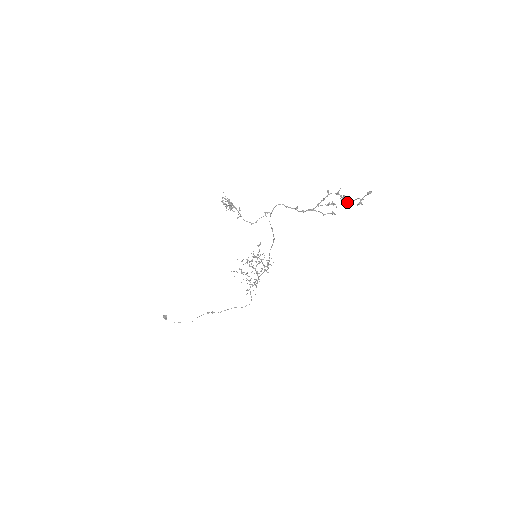
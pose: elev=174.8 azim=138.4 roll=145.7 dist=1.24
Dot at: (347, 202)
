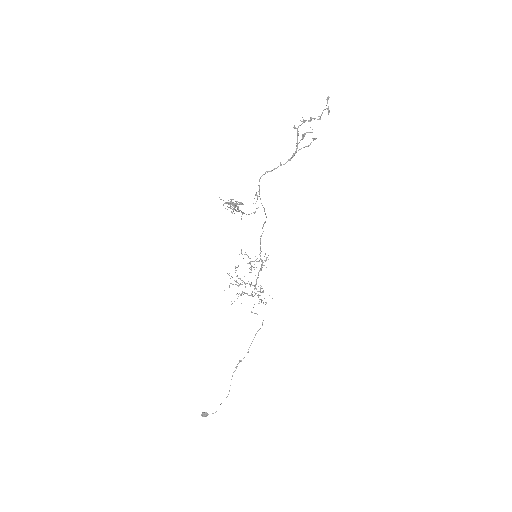
Dot at: occluded
